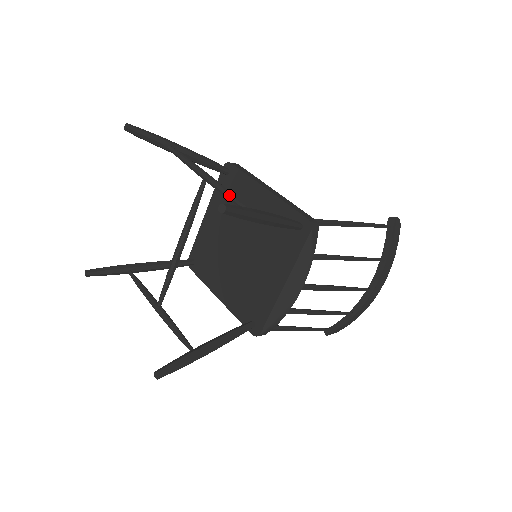
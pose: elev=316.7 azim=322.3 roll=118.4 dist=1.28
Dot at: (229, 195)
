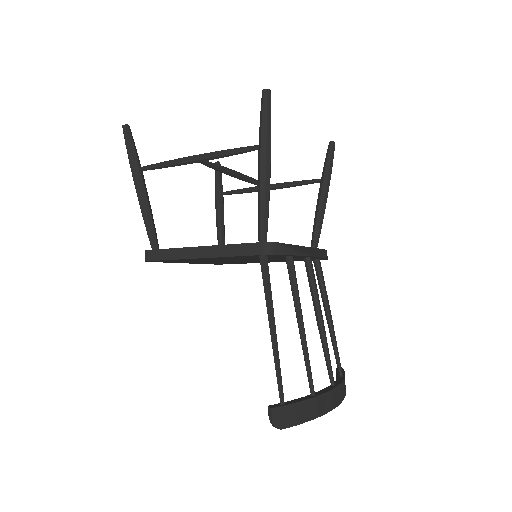
Dot at: (299, 181)
